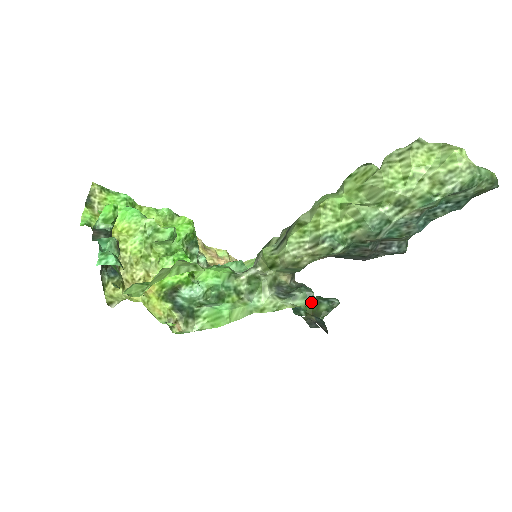
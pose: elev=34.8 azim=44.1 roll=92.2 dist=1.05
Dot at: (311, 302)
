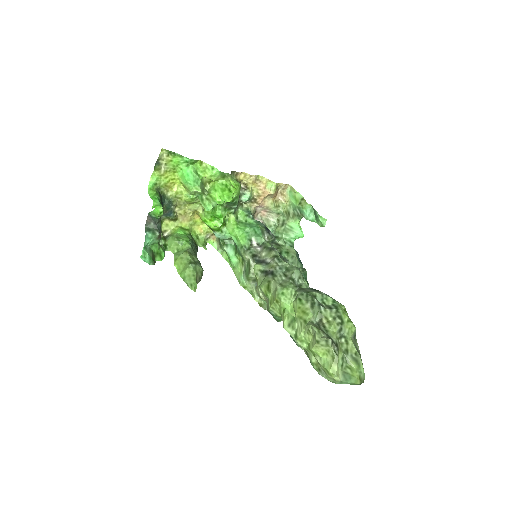
Dot at: occluded
